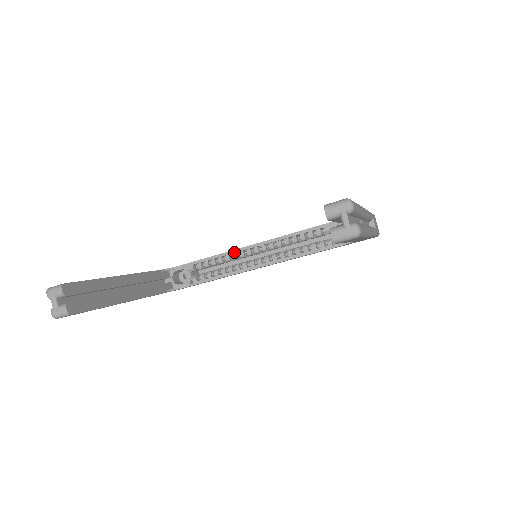
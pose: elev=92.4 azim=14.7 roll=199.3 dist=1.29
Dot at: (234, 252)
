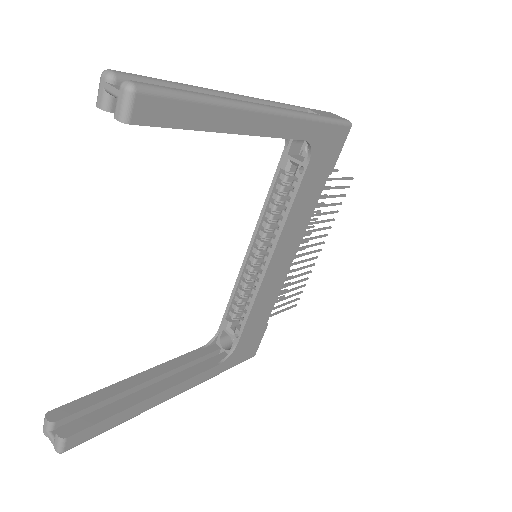
Dot at: (241, 272)
